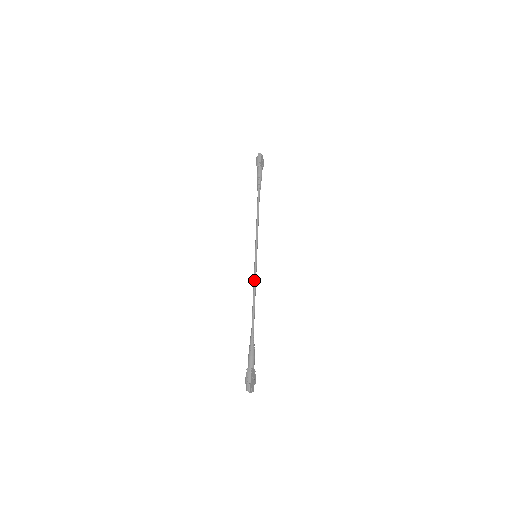
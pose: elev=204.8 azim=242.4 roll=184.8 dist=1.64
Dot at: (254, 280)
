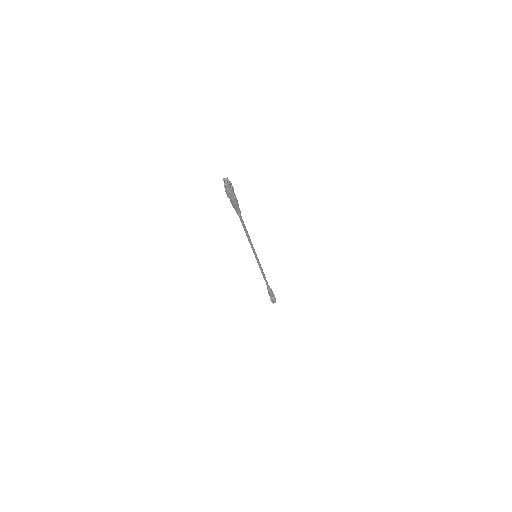
Dot at: (251, 242)
